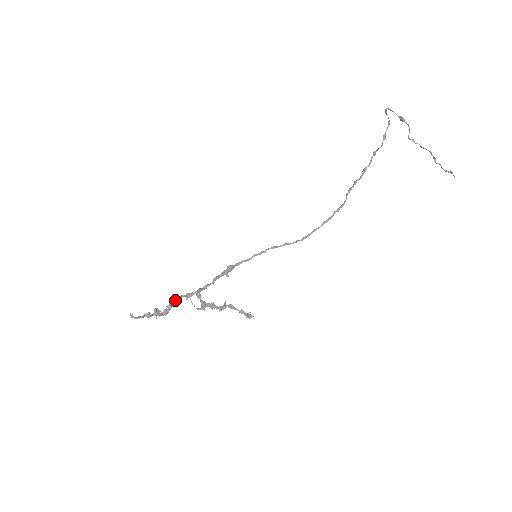
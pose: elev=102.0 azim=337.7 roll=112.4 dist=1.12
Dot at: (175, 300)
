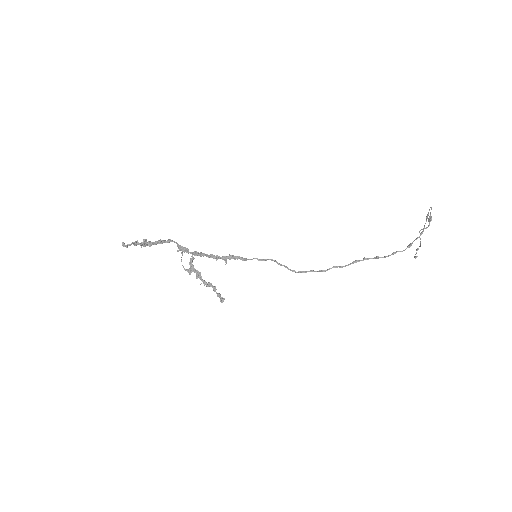
Dot at: (166, 242)
